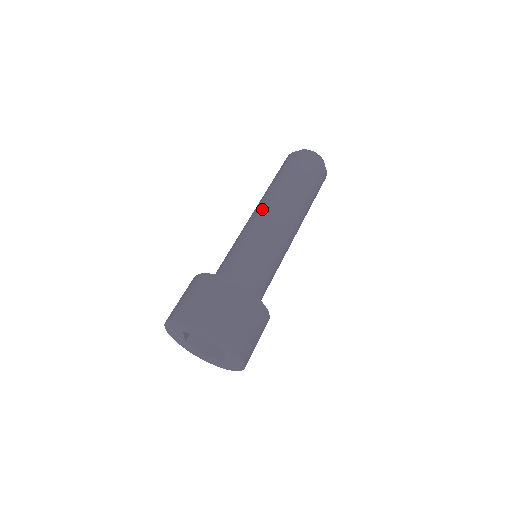
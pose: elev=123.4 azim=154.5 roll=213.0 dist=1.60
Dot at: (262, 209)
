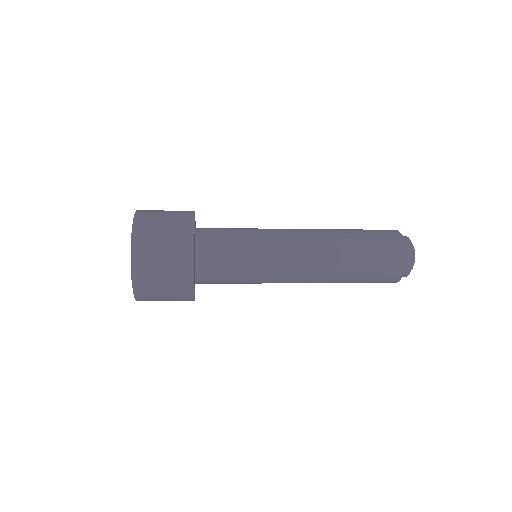
Dot at: occluded
